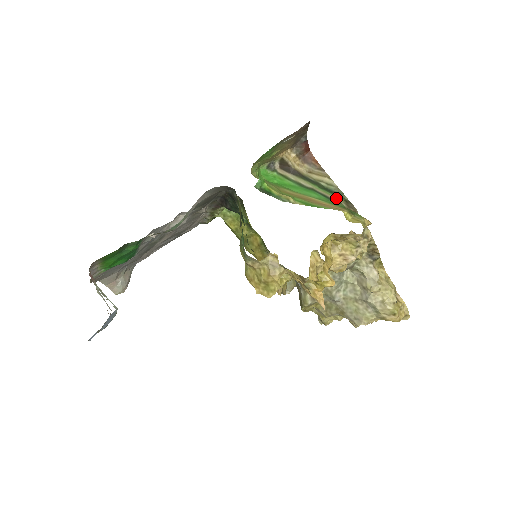
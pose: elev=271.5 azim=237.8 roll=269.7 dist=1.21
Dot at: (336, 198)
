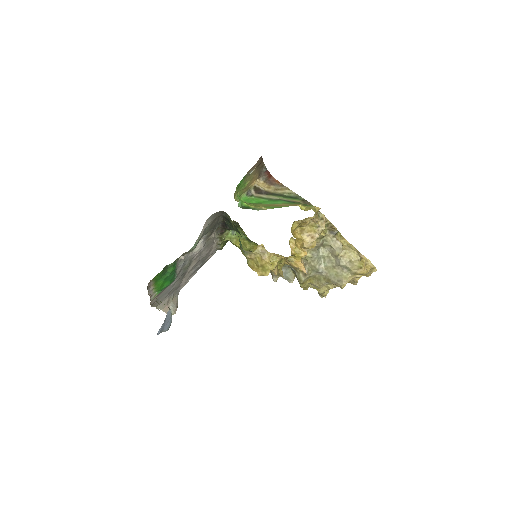
Dot at: (295, 200)
